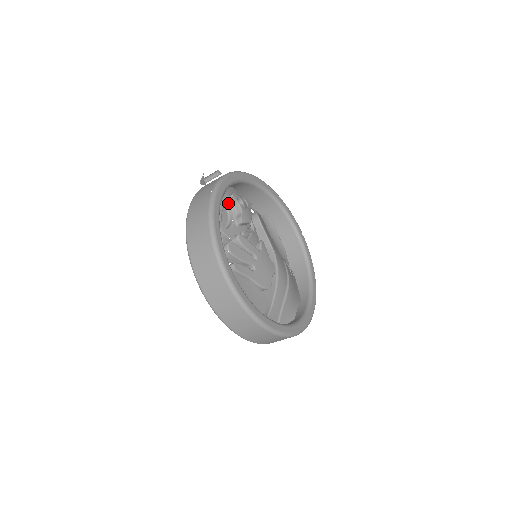
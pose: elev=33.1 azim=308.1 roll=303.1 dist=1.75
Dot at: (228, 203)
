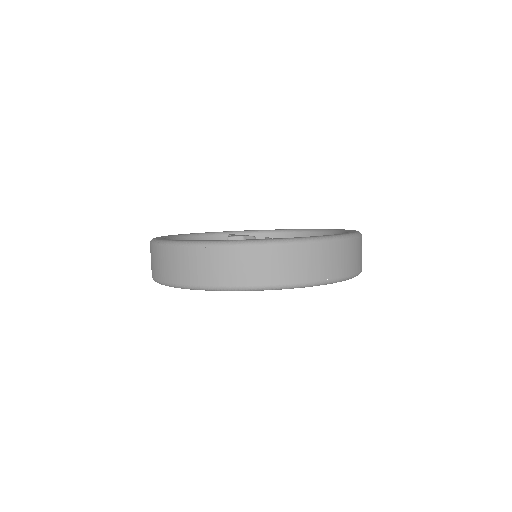
Dot at: occluded
